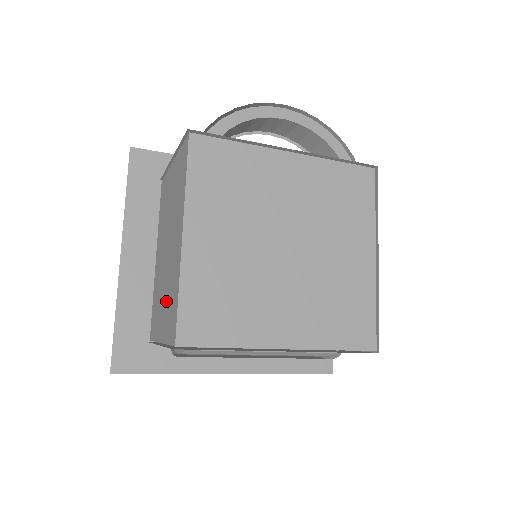
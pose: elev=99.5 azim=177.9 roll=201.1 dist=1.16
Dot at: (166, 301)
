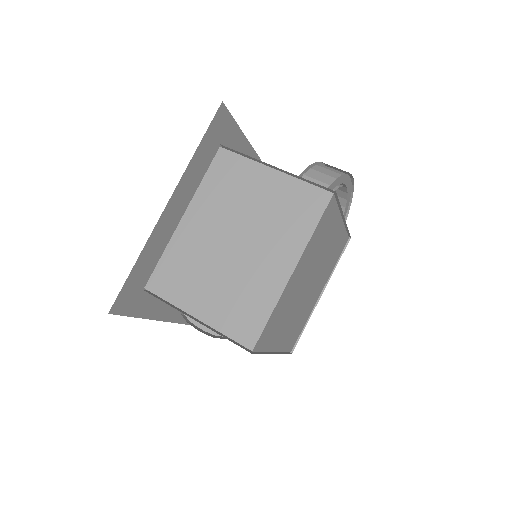
Dot at: (226, 293)
